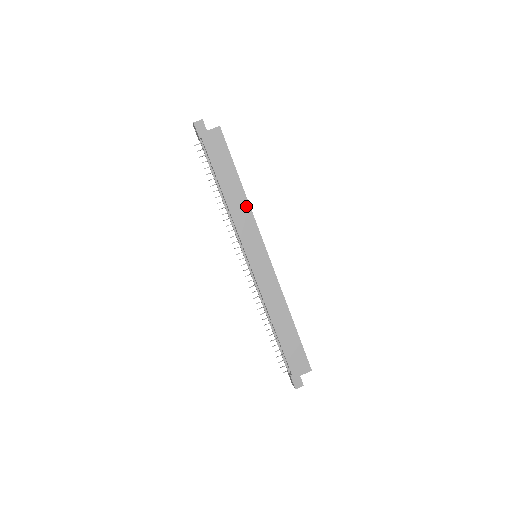
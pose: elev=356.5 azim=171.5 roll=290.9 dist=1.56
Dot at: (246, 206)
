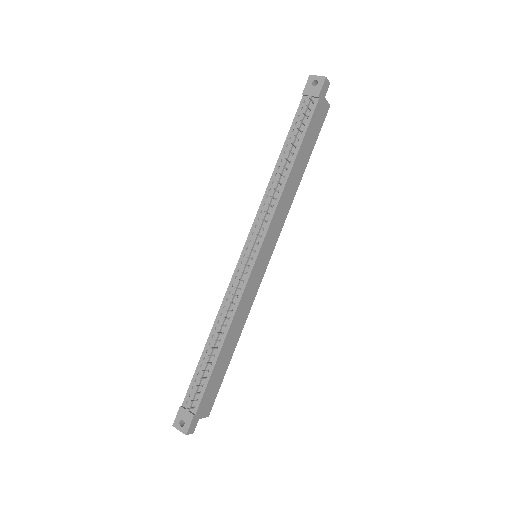
Dot at: (291, 200)
